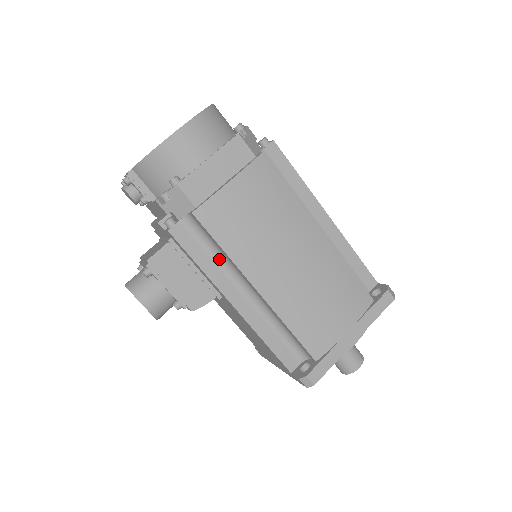
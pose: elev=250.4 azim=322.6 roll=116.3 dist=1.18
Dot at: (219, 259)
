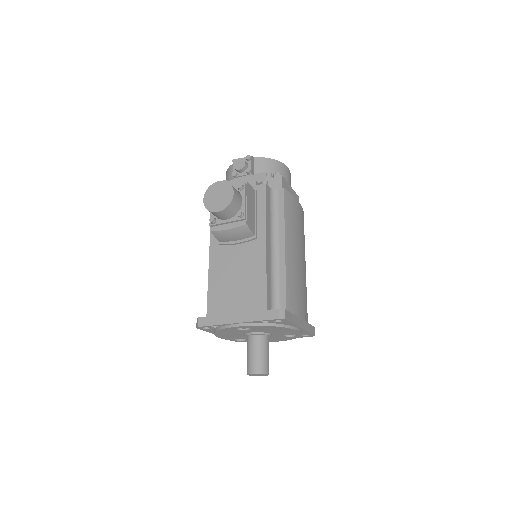
Dot at: (272, 220)
